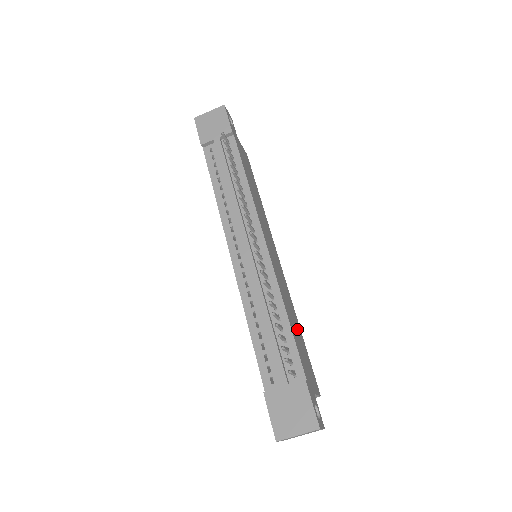
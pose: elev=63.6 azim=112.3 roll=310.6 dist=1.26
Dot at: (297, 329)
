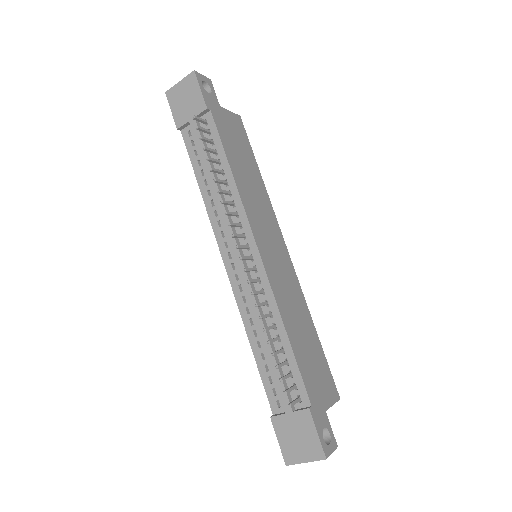
Dot at: (307, 336)
